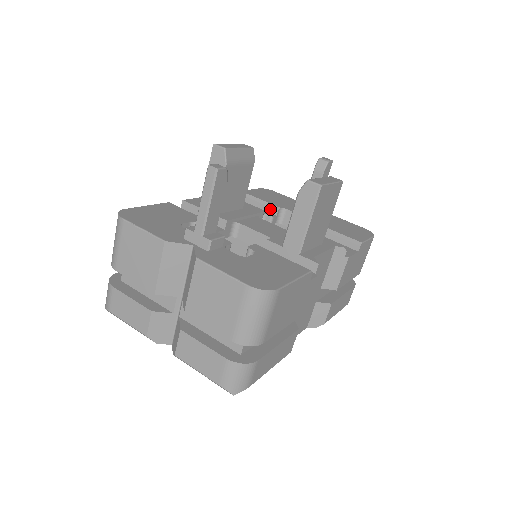
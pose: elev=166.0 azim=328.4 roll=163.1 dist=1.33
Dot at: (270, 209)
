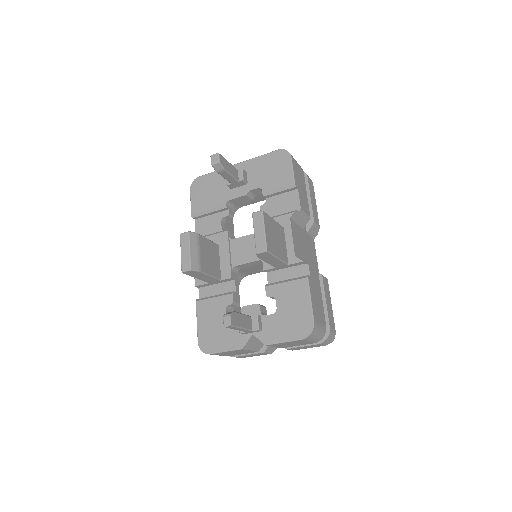
Dot at: (221, 210)
